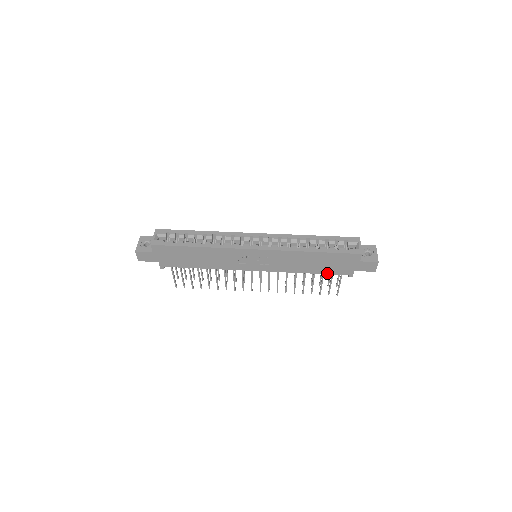
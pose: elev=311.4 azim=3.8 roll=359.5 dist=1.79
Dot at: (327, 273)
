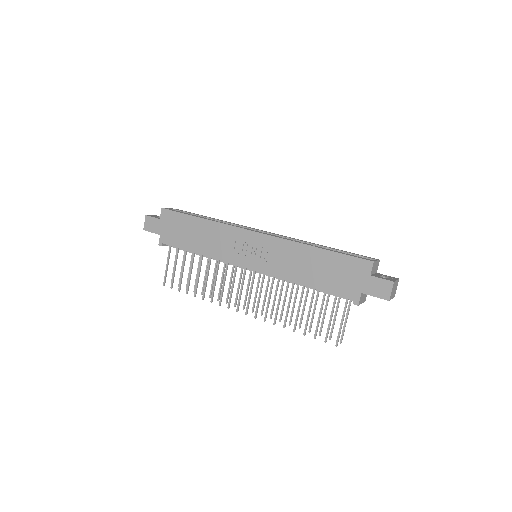
Dot at: (327, 290)
